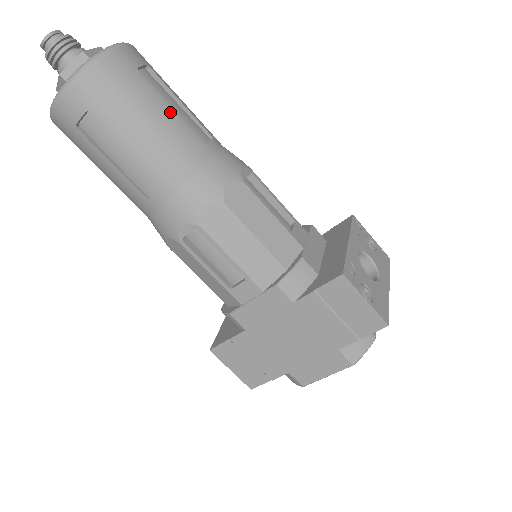
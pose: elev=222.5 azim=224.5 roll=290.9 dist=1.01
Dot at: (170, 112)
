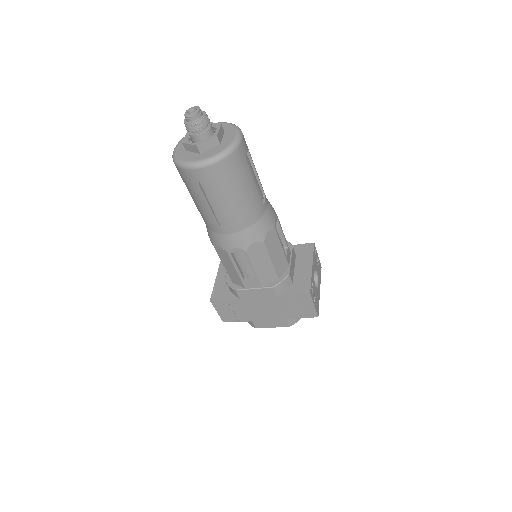
Dot at: (254, 186)
